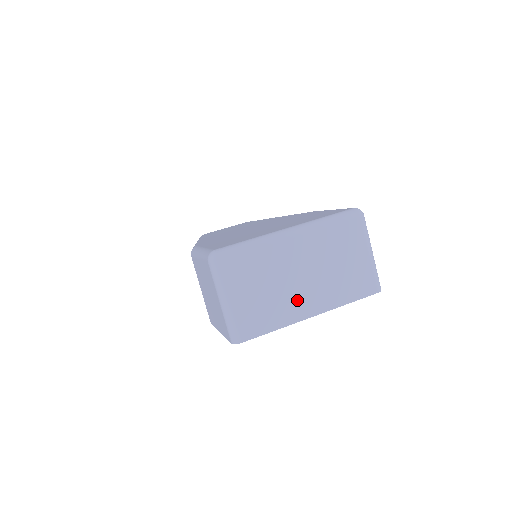
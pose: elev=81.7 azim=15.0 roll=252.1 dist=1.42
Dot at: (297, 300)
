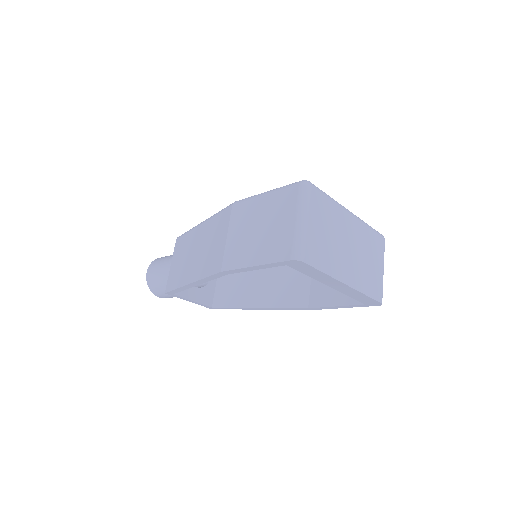
Dot at: (342, 262)
